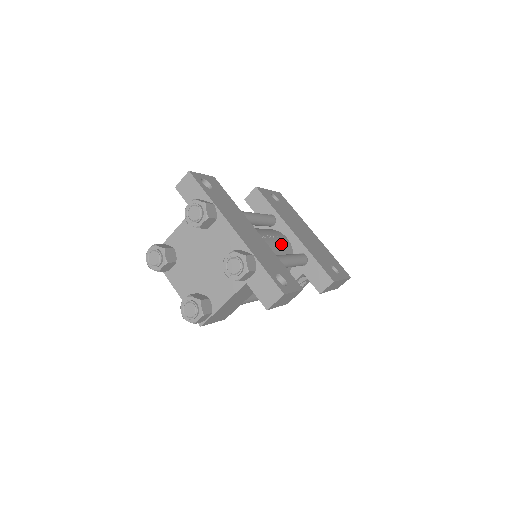
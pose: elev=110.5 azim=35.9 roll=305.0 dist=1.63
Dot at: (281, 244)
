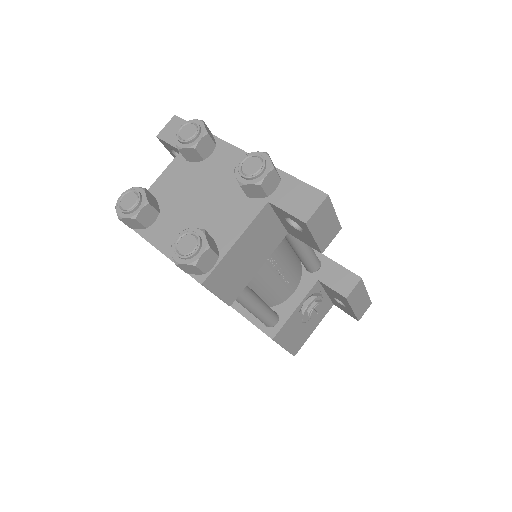
Dot at: occluded
